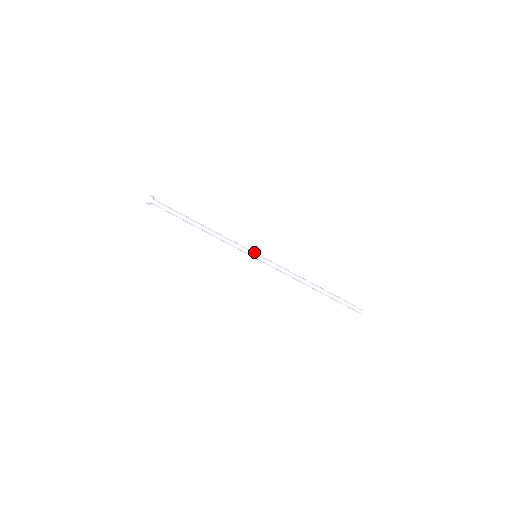
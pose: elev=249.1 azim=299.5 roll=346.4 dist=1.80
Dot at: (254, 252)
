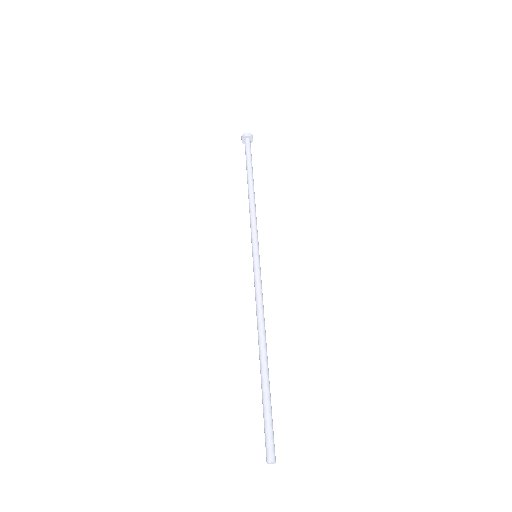
Dot at: occluded
